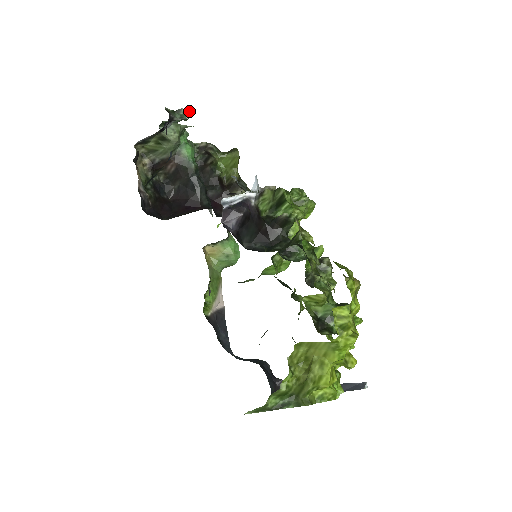
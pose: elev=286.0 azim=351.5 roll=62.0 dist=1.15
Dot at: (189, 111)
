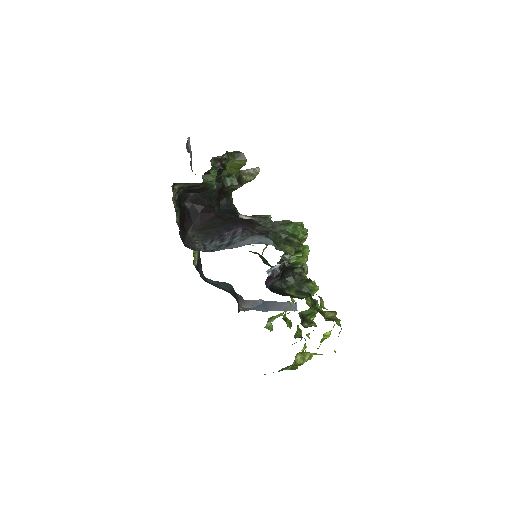
Dot at: occluded
